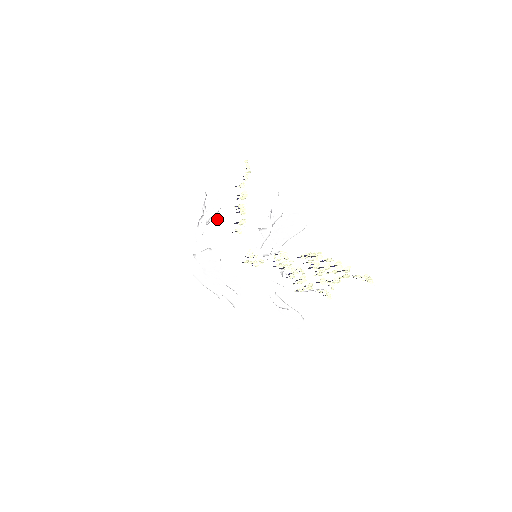
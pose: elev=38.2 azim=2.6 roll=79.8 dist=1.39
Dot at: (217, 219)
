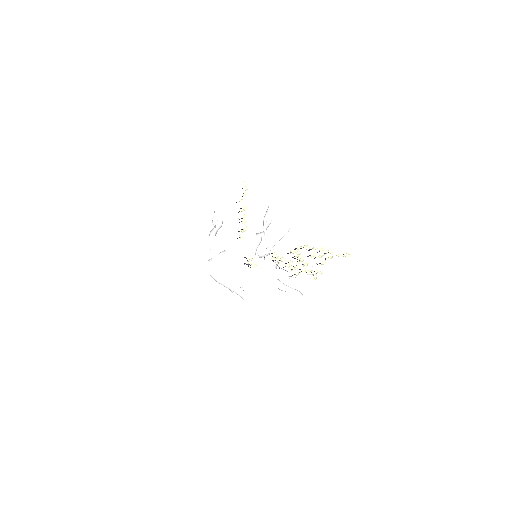
Dot at: (224, 230)
